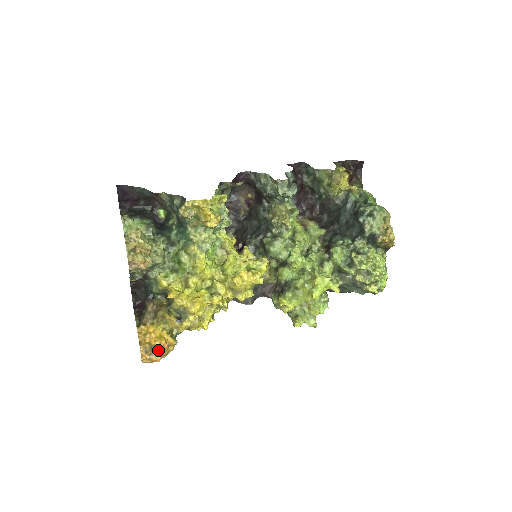
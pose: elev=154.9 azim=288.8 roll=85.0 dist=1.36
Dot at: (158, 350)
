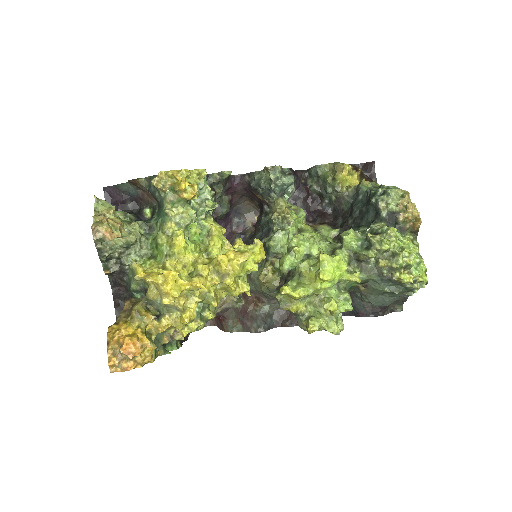
Dot at: (127, 349)
